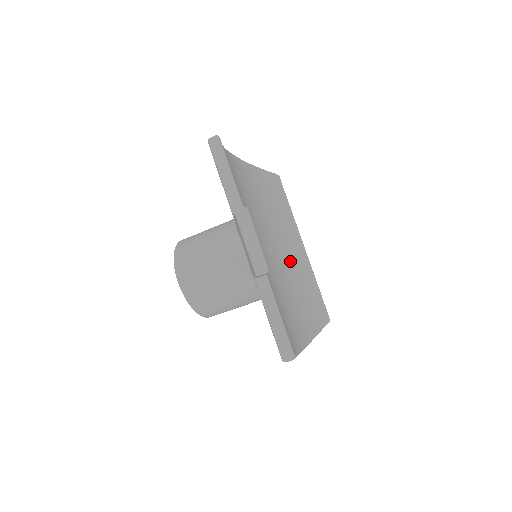
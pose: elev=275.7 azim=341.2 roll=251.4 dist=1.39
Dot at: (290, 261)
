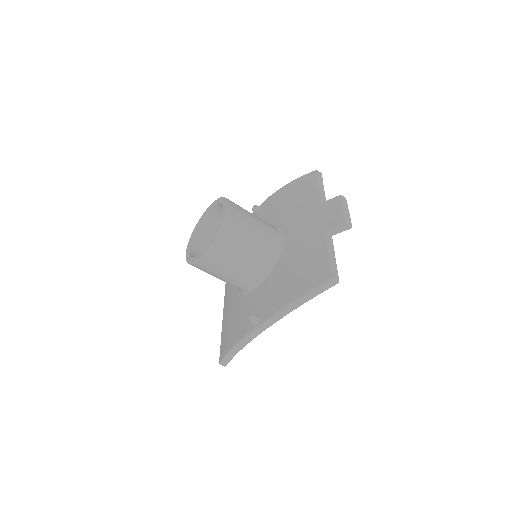
Dot at: occluded
